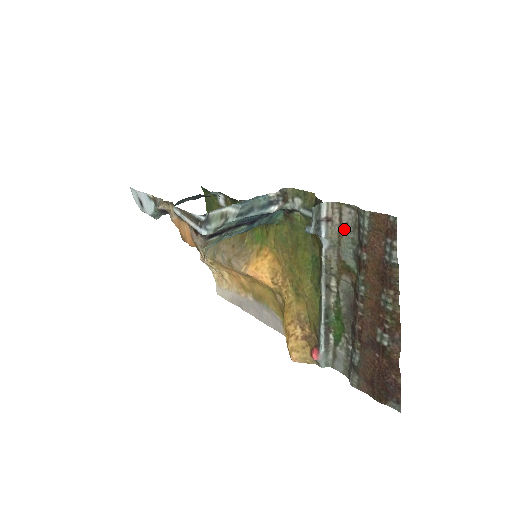
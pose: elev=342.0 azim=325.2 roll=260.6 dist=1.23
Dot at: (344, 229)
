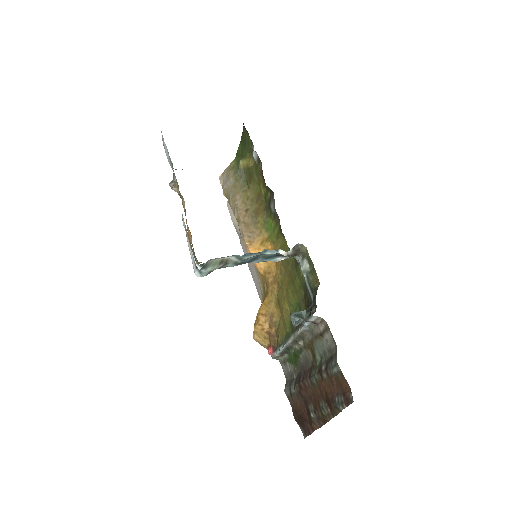
Dot at: (323, 339)
